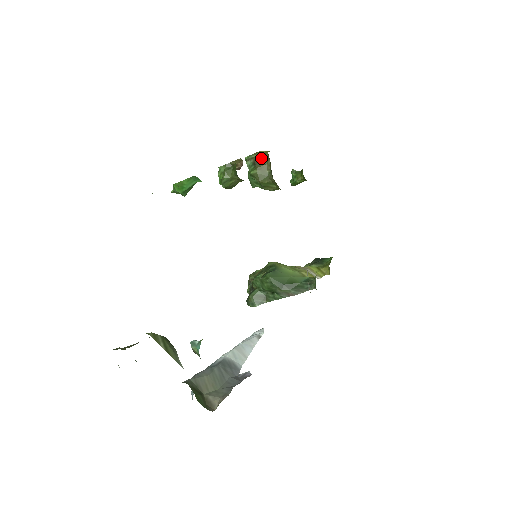
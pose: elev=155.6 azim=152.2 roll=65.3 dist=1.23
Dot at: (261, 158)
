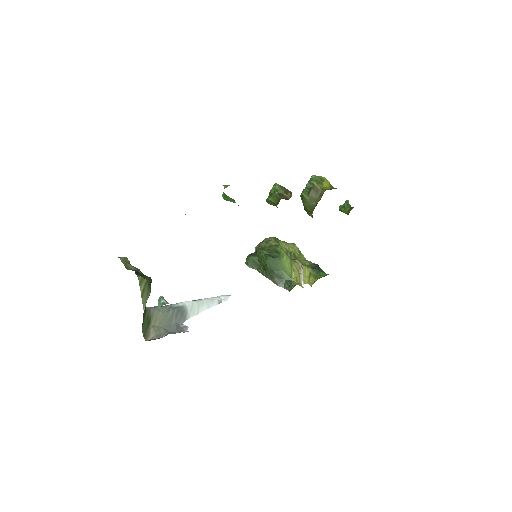
Dot at: (318, 190)
